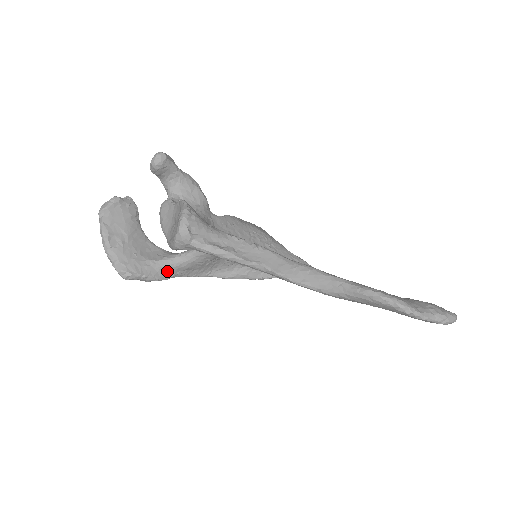
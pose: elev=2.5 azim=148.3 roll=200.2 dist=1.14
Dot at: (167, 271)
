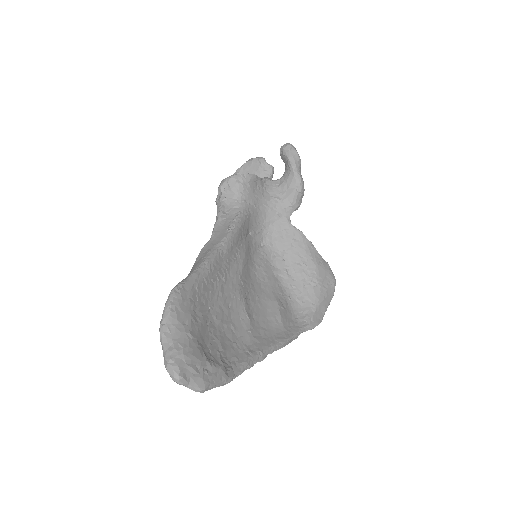
Dot at: occluded
